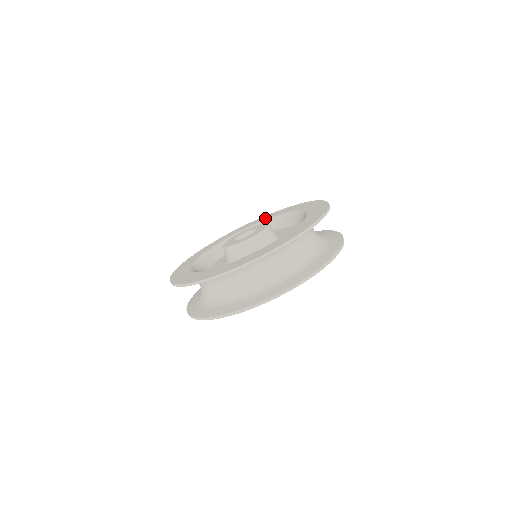
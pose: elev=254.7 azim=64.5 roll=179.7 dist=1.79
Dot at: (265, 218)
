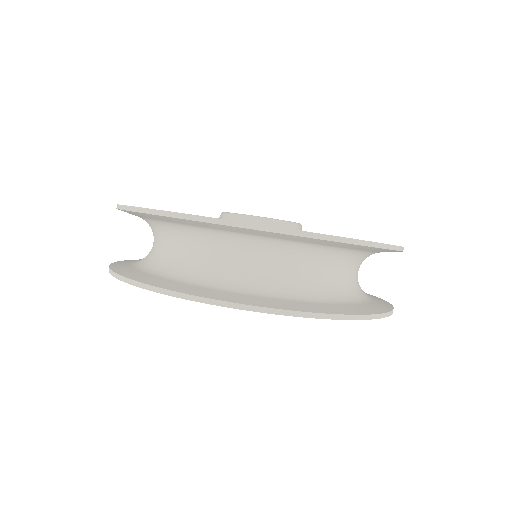
Dot at: occluded
